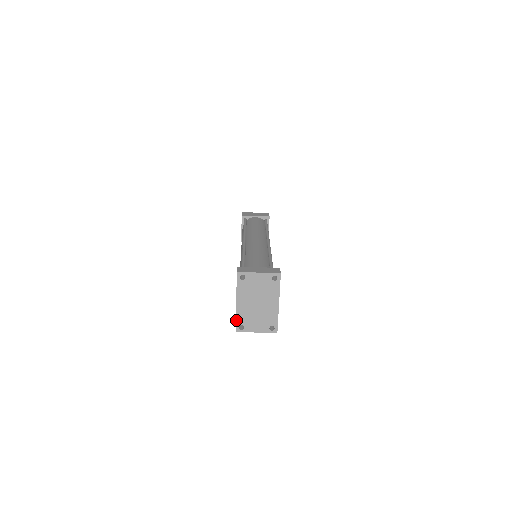
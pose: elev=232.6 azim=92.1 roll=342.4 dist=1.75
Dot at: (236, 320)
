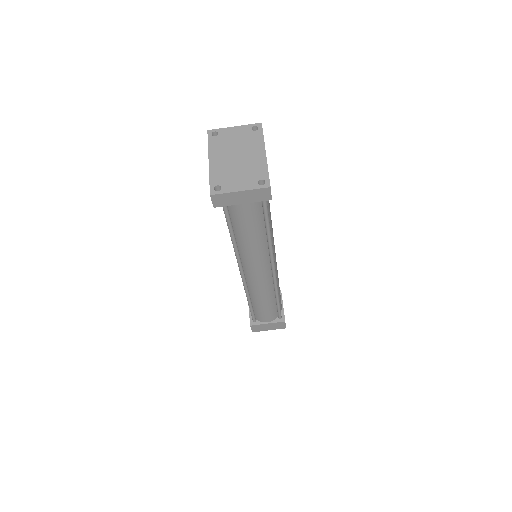
Dot at: (210, 181)
